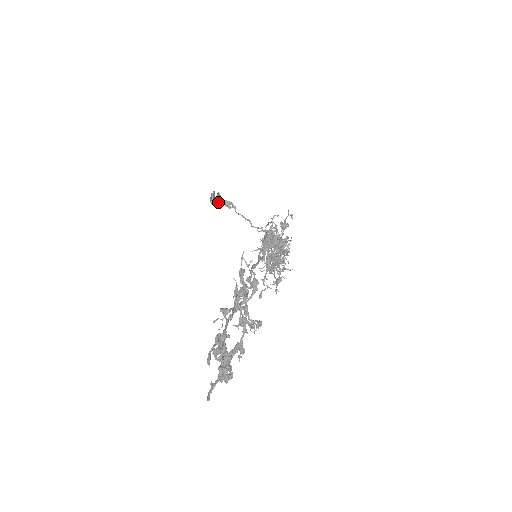
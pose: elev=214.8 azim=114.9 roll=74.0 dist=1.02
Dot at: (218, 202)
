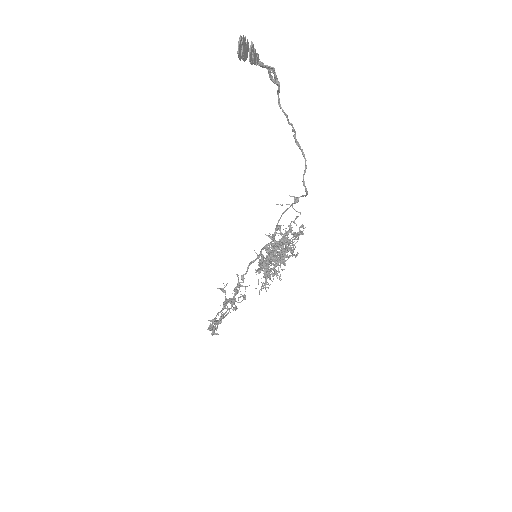
Dot at: occluded
